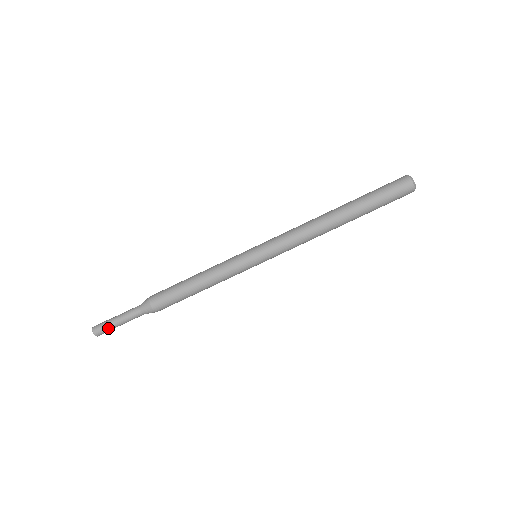
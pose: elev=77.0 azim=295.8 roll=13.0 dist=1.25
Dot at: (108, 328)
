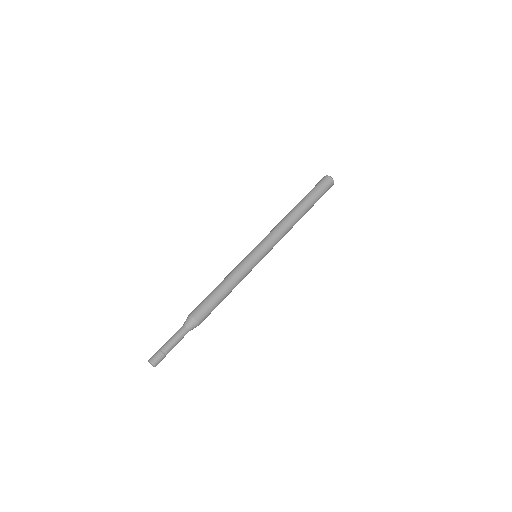
Dot at: (159, 350)
